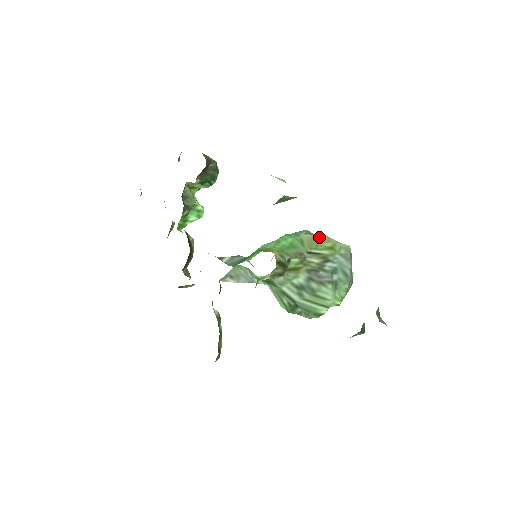
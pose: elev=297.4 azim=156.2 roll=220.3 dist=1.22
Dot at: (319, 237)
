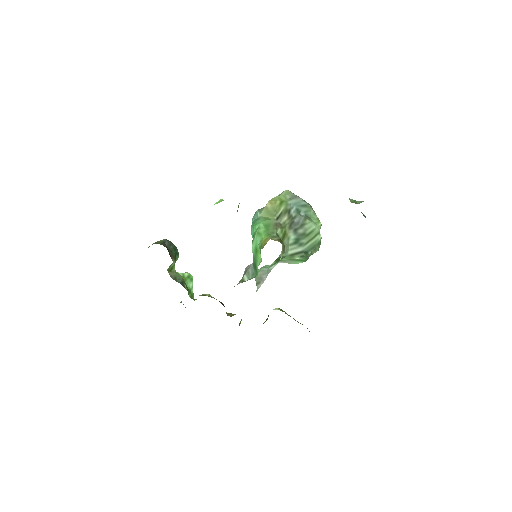
Dot at: (269, 205)
